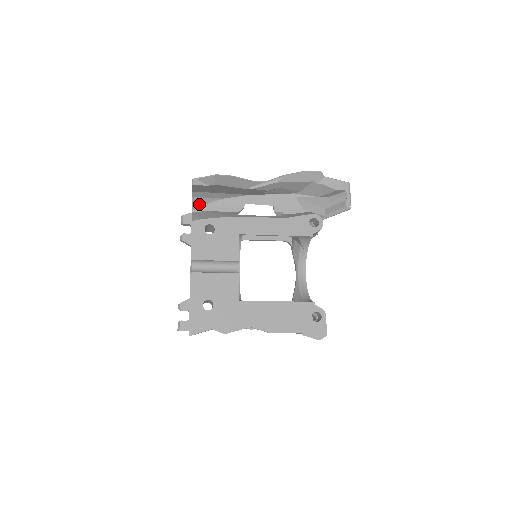
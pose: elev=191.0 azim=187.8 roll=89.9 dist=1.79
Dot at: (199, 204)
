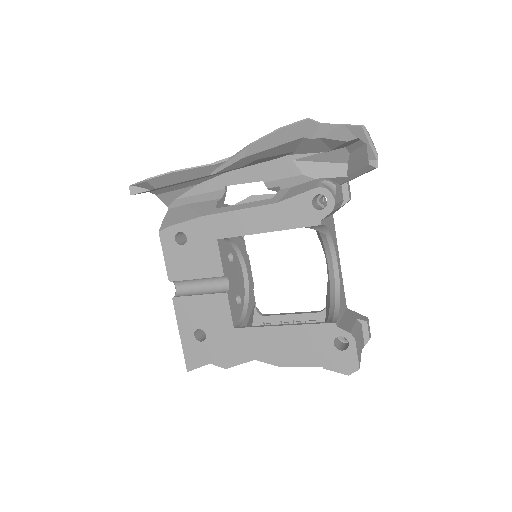
Dot at: (171, 199)
